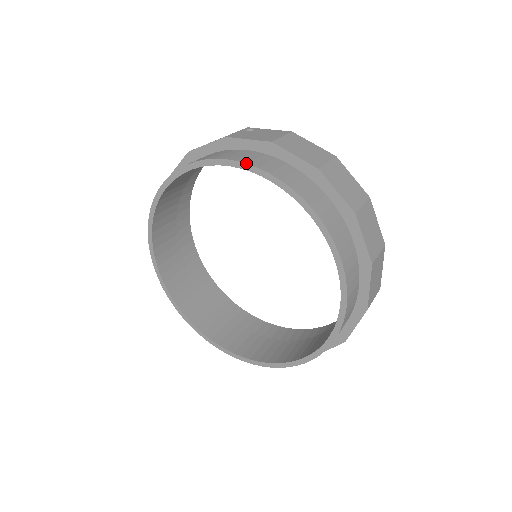
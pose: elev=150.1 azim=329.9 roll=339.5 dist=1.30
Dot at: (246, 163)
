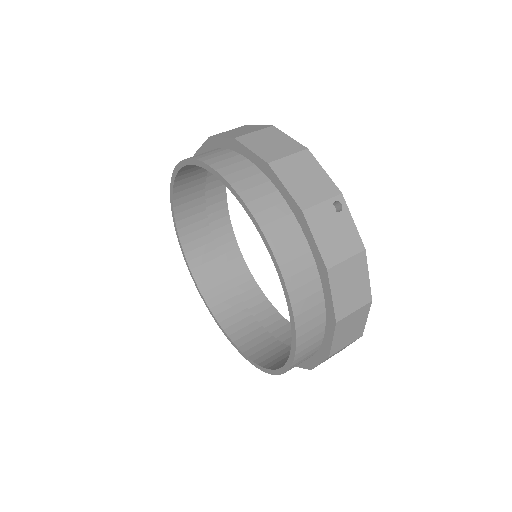
Dot at: (284, 279)
